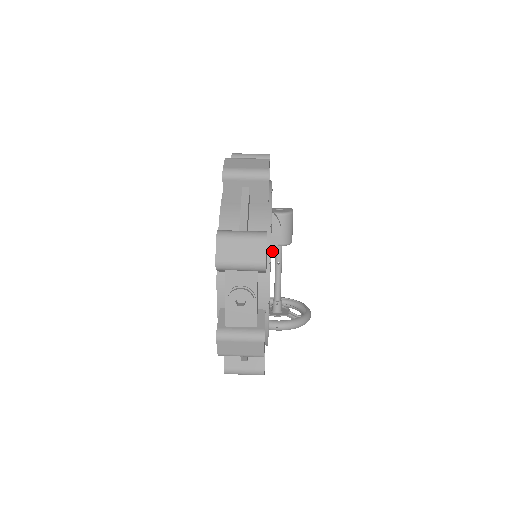
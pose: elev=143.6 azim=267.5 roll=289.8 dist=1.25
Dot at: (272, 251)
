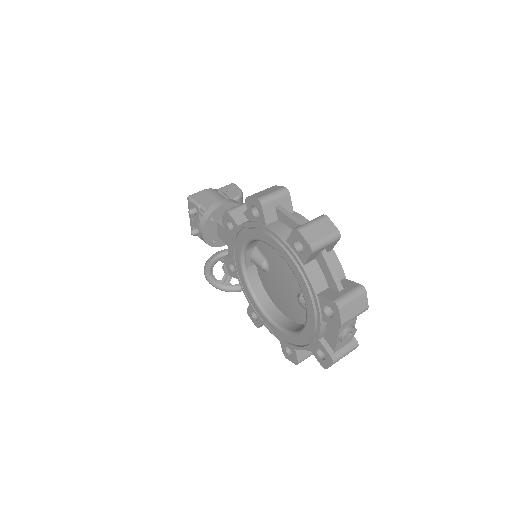
Dot at: occluded
